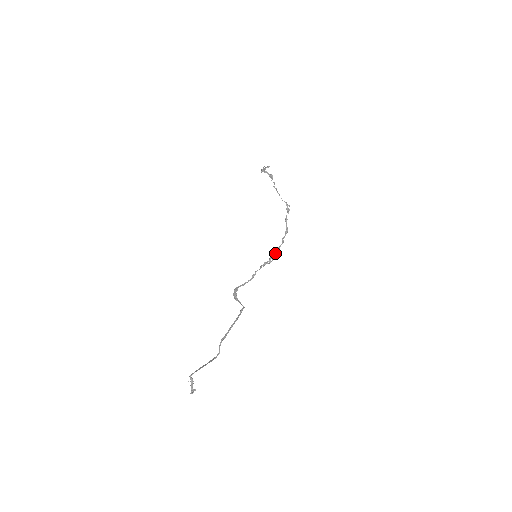
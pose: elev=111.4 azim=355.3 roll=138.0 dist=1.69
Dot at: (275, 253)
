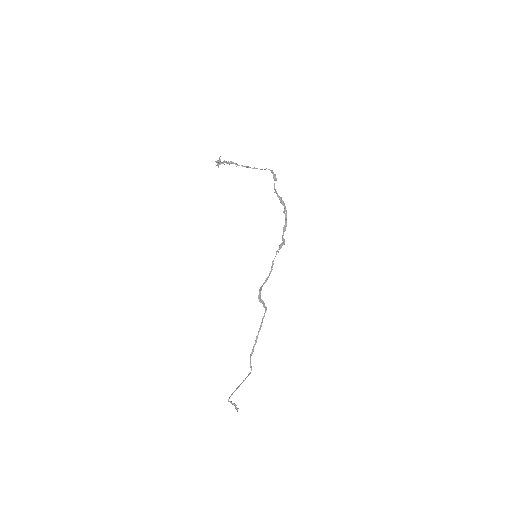
Dot at: (284, 231)
